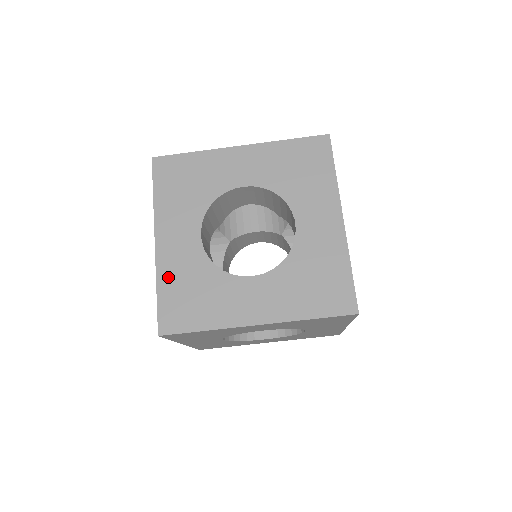
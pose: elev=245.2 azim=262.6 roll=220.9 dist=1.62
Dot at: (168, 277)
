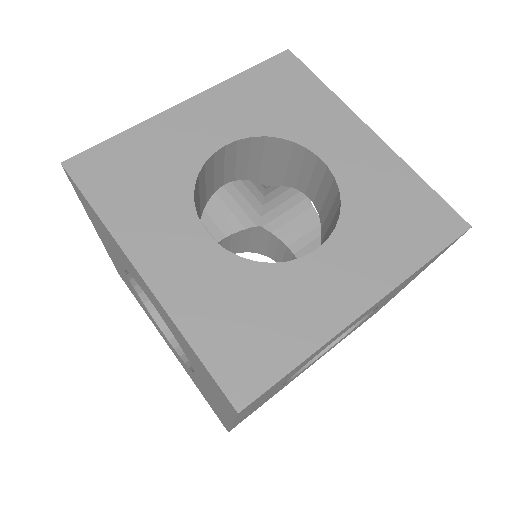
Dot at: (195, 315)
